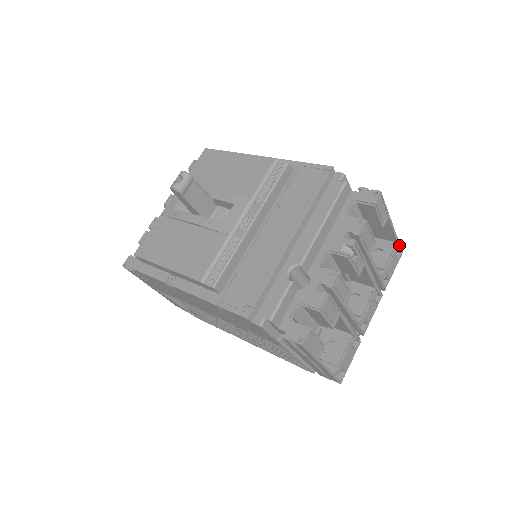
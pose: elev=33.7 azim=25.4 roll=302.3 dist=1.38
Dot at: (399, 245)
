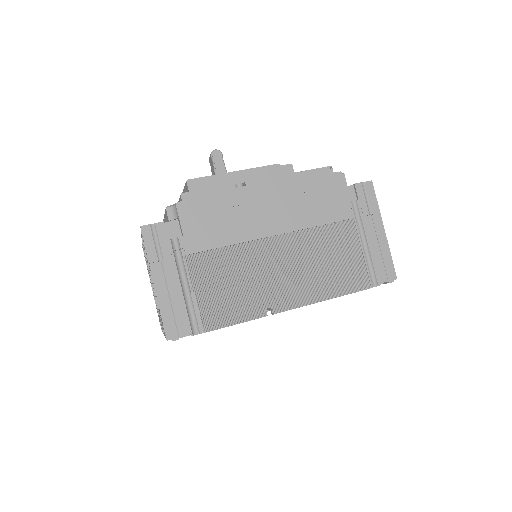
Dot at: occluded
